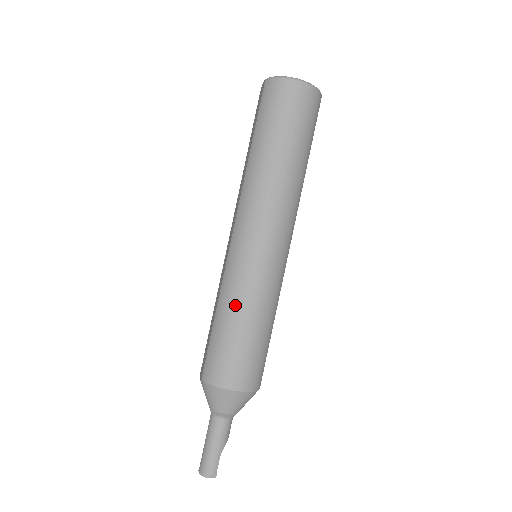
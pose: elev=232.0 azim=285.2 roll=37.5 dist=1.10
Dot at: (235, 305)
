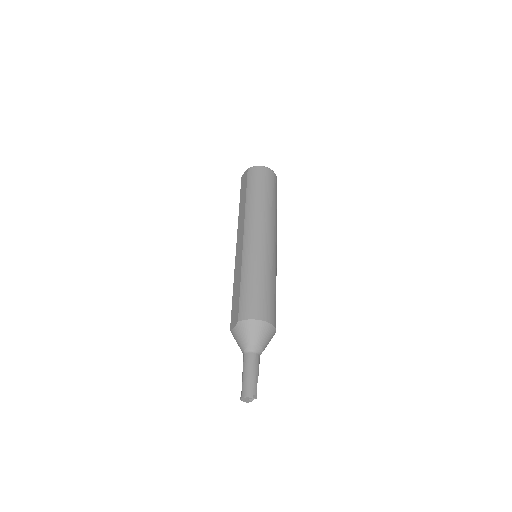
Dot at: (255, 270)
